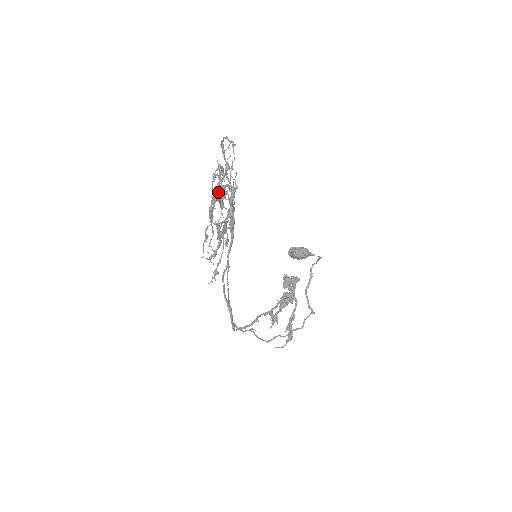
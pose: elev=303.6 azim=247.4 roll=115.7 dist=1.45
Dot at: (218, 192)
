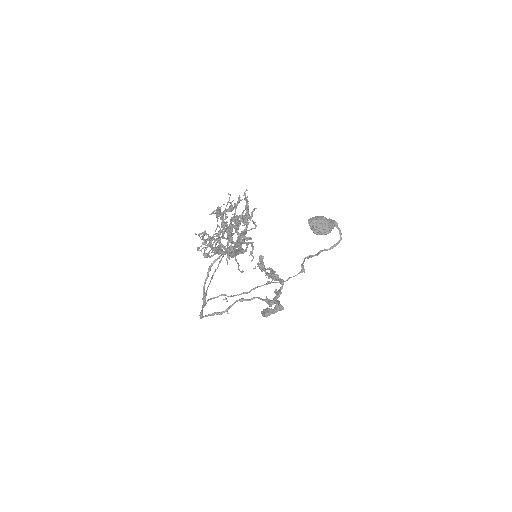
Dot at: occluded
